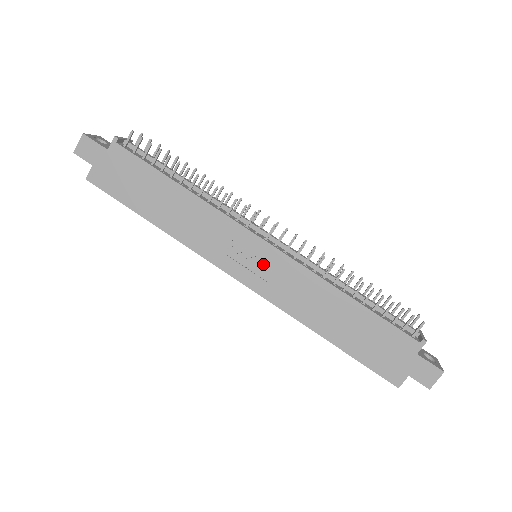
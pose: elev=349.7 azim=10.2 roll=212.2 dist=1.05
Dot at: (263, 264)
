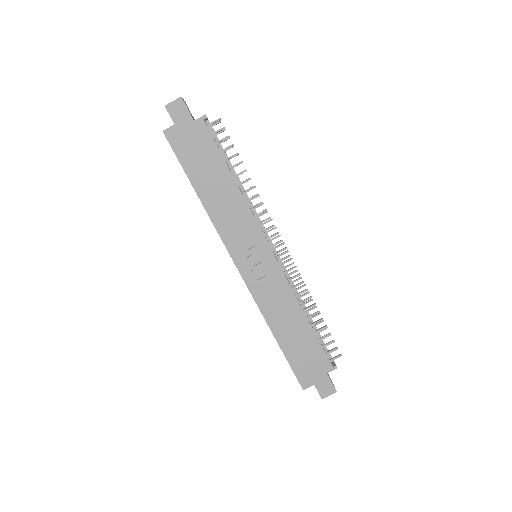
Dot at: (261, 265)
